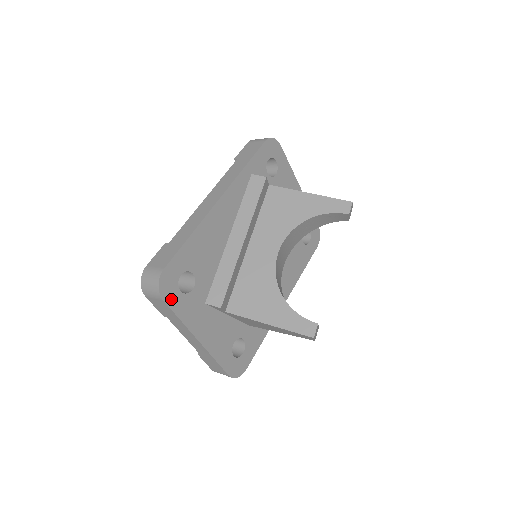
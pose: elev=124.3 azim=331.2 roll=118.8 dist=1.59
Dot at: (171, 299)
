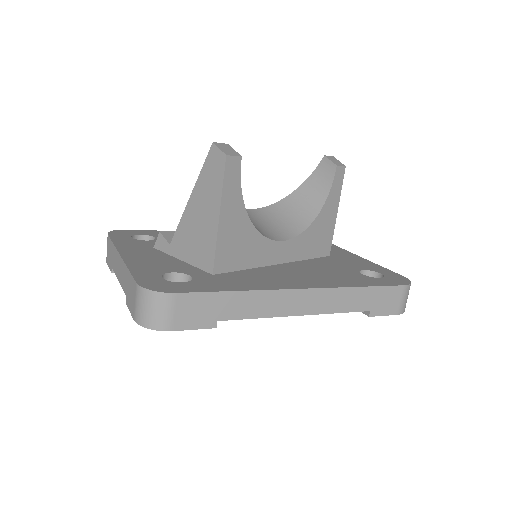
Dot at: (117, 237)
